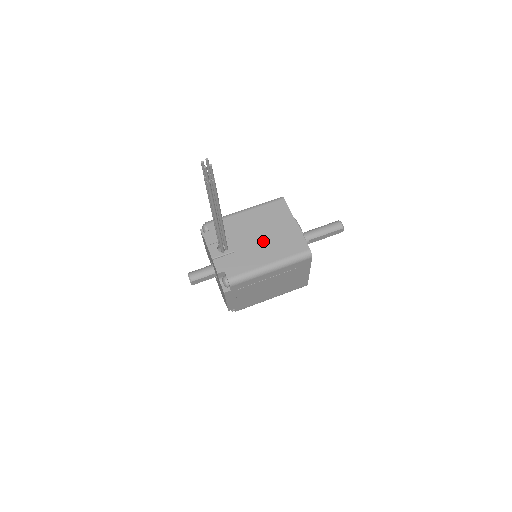
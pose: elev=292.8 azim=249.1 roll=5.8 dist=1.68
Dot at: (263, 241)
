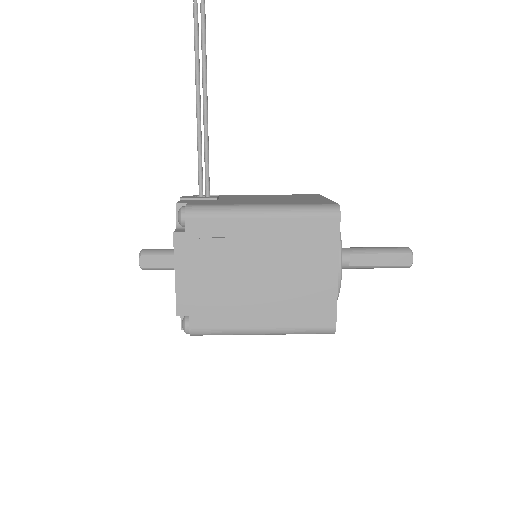
Dot at: (267, 199)
